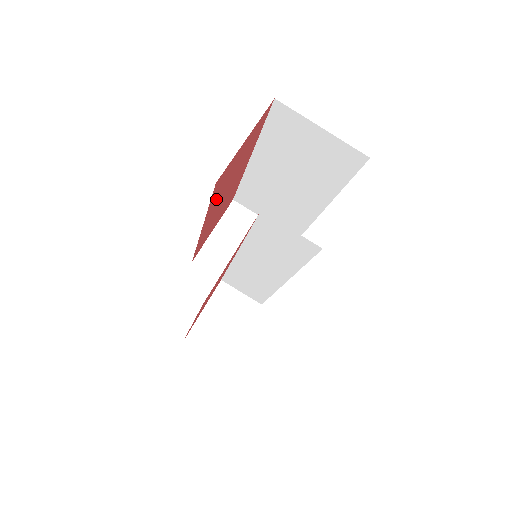
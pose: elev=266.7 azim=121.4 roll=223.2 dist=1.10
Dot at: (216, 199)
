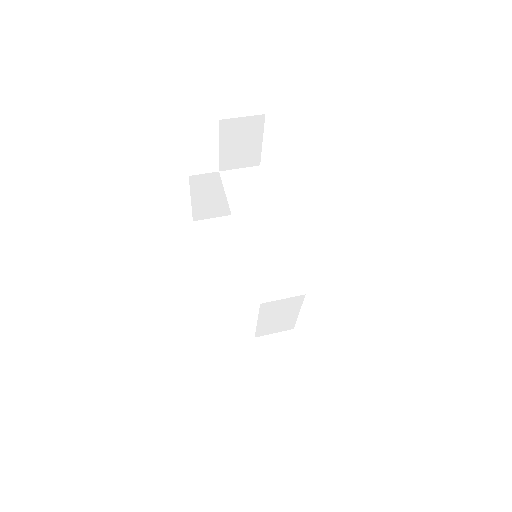
Dot at: occluded
